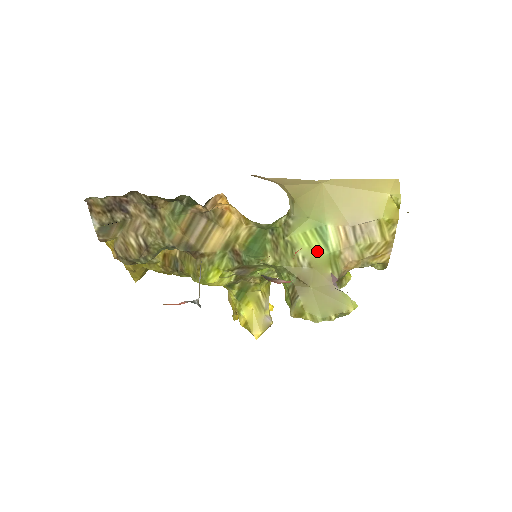
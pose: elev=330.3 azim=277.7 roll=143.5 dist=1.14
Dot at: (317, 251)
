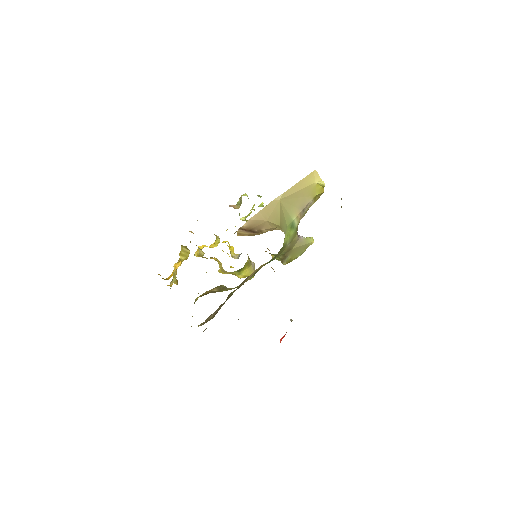
Dot at: (292, 234)
